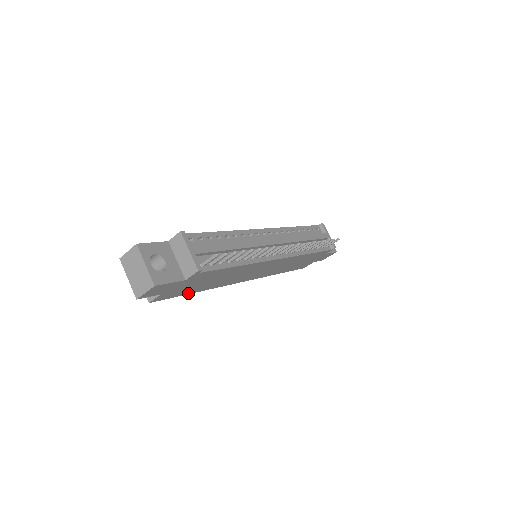
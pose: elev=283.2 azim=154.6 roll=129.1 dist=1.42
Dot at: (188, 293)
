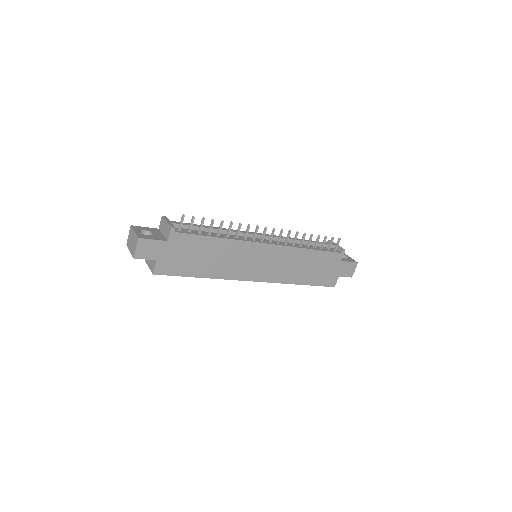
Dot at: (191, 275)
